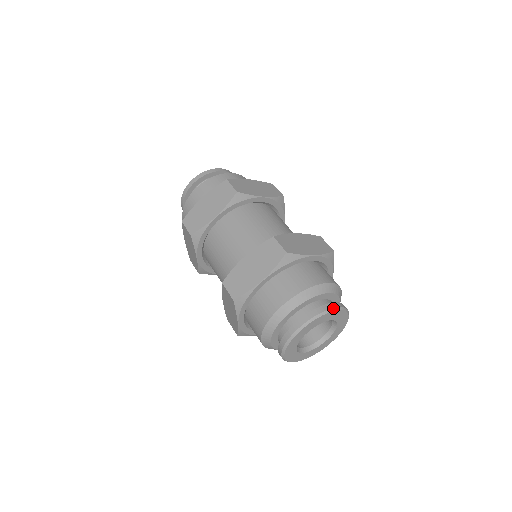
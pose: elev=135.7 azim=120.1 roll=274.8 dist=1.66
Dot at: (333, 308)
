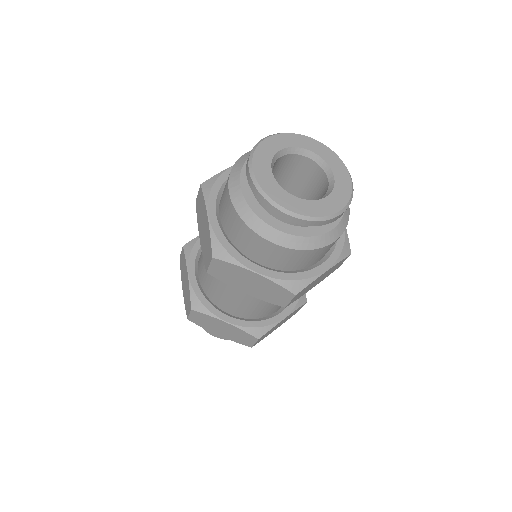
Dot at: (310, 138)
